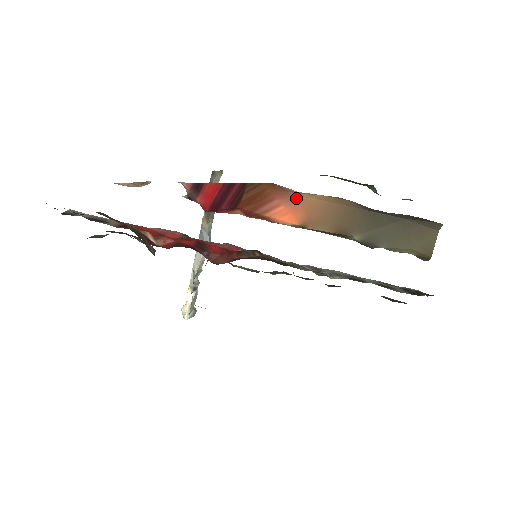
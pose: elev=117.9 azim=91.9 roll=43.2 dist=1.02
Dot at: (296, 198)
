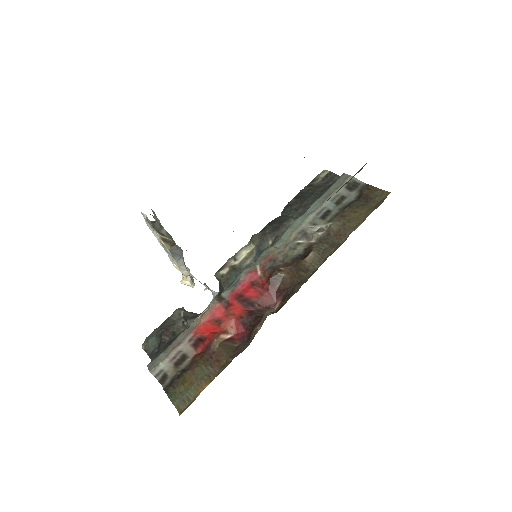
Dot at: occluded
